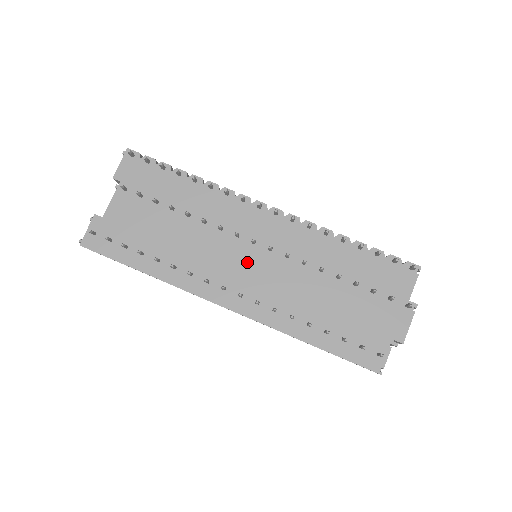
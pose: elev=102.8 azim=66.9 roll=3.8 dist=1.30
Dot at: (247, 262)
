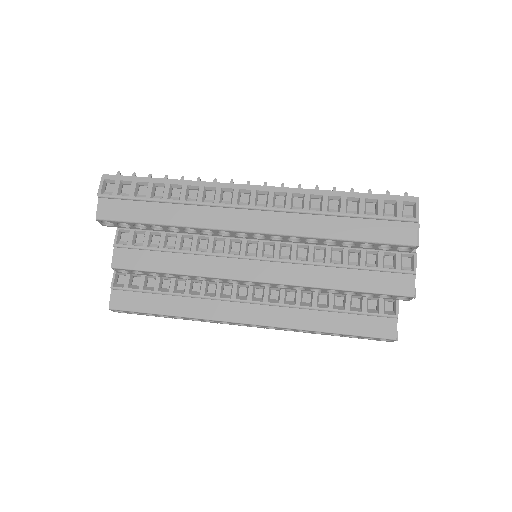
Dot at: occluded
